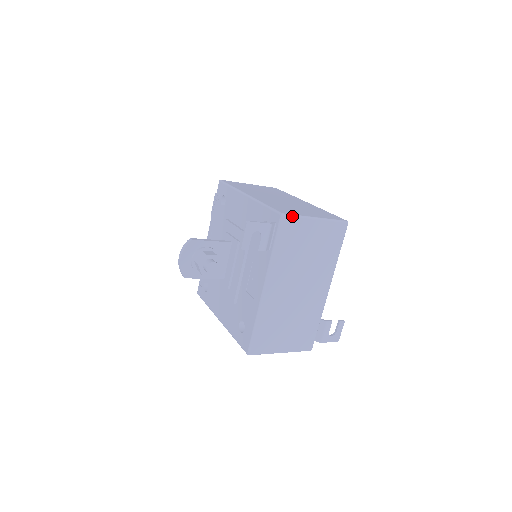
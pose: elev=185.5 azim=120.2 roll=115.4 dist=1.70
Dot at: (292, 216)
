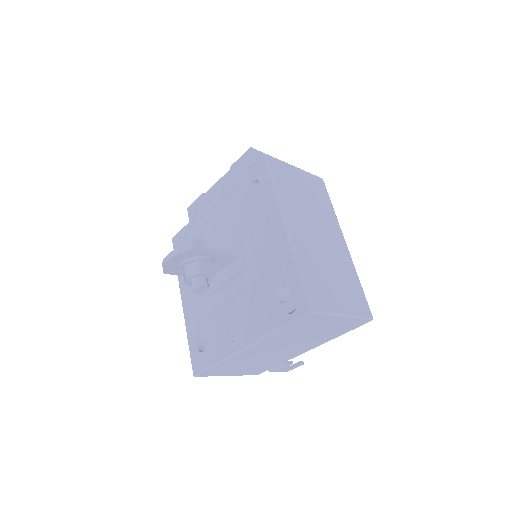
Dot at: (321, 314)
